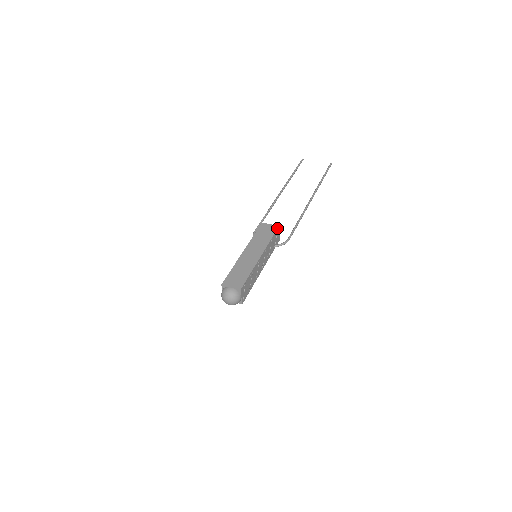
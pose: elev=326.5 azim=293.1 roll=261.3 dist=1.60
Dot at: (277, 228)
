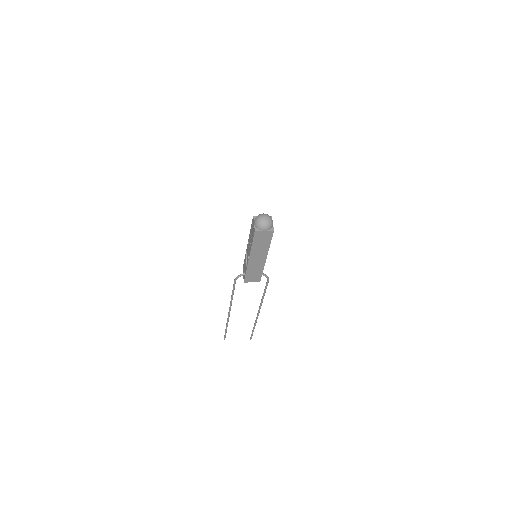
Dot at: occluded
